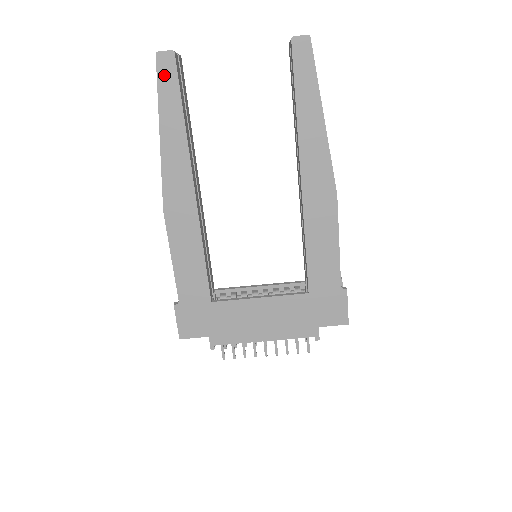
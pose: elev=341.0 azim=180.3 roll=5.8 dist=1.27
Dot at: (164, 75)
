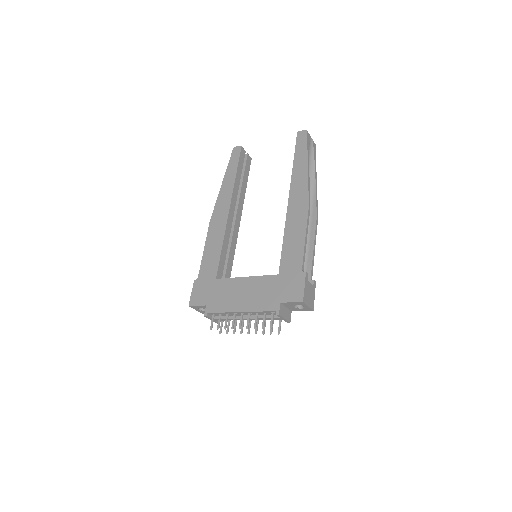
Dot at: (234, 156)
